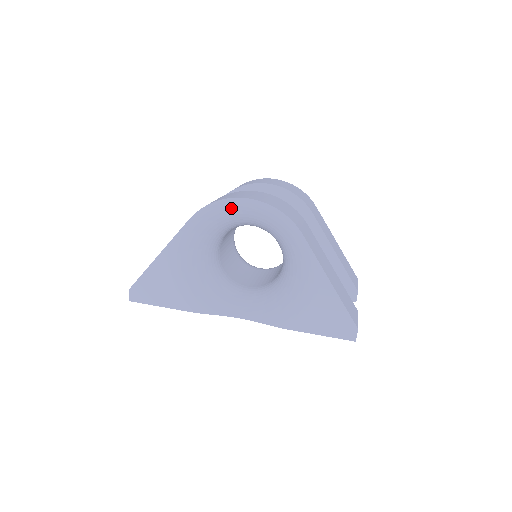
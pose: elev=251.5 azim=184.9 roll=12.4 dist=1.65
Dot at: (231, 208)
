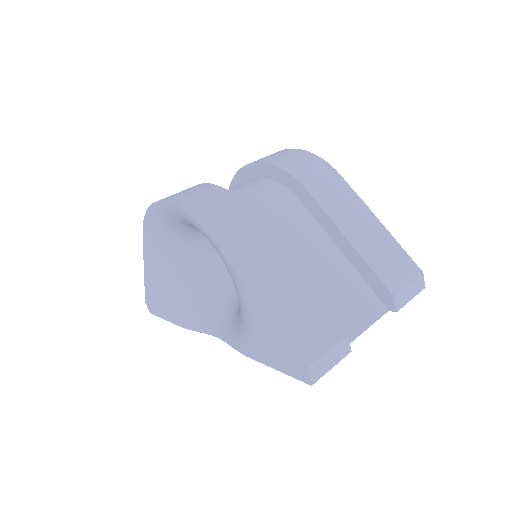
Dot at: (161, 214)
